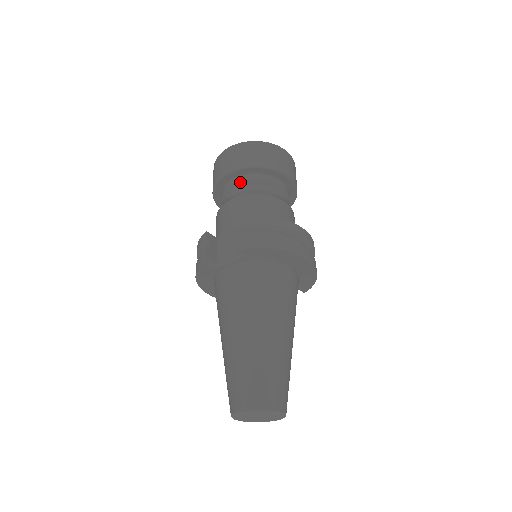
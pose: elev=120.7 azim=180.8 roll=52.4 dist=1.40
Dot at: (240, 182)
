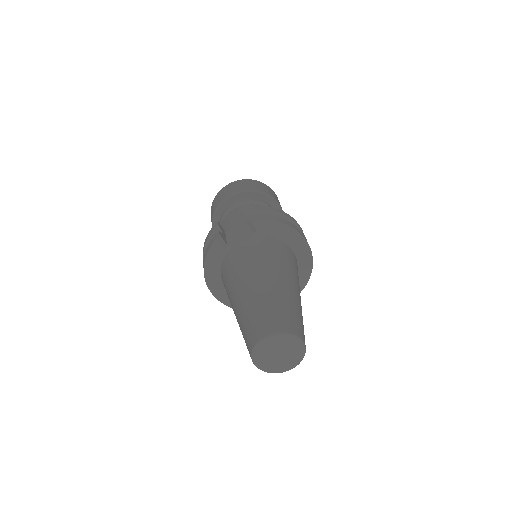
Dot at: (241, 202)
